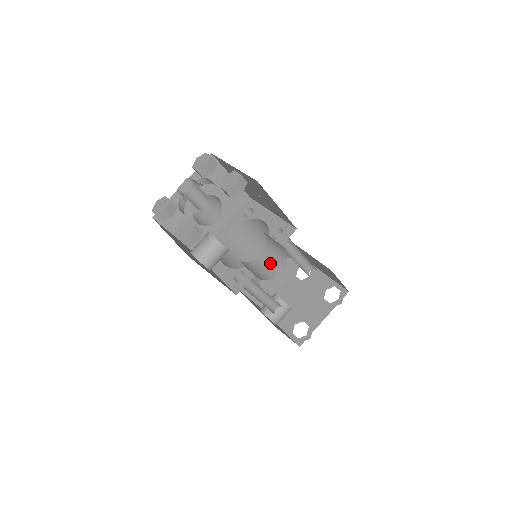
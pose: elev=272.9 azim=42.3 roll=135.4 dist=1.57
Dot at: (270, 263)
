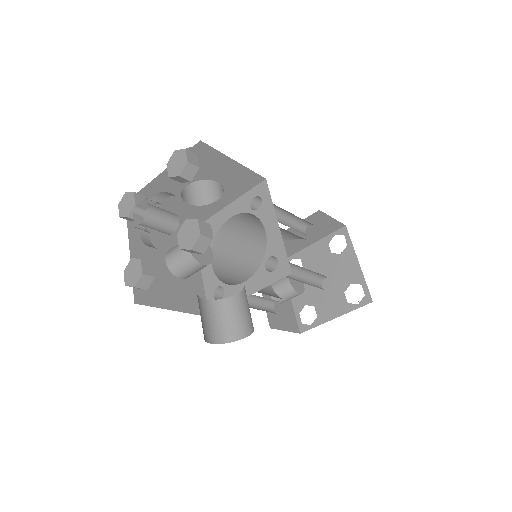
Dot at: (241, 315)
